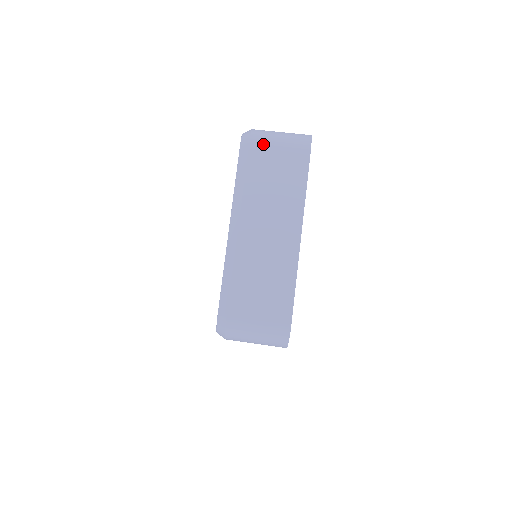
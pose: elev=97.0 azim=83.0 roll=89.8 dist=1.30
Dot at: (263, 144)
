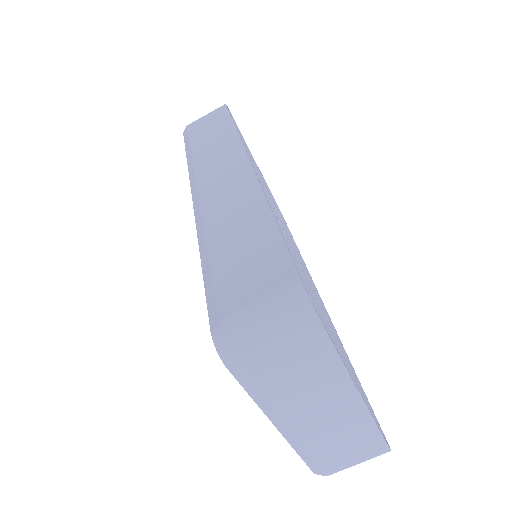
Dot at: (258, 359)
